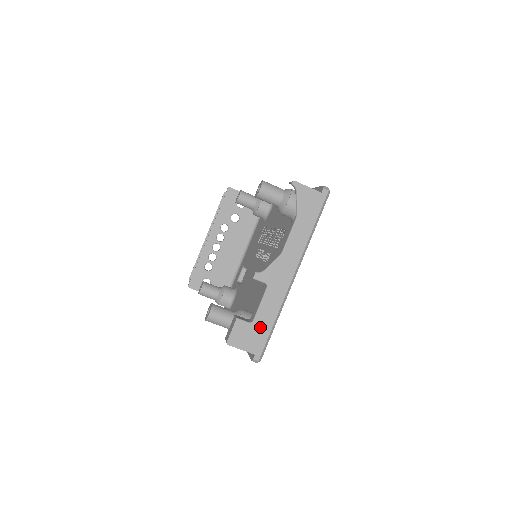
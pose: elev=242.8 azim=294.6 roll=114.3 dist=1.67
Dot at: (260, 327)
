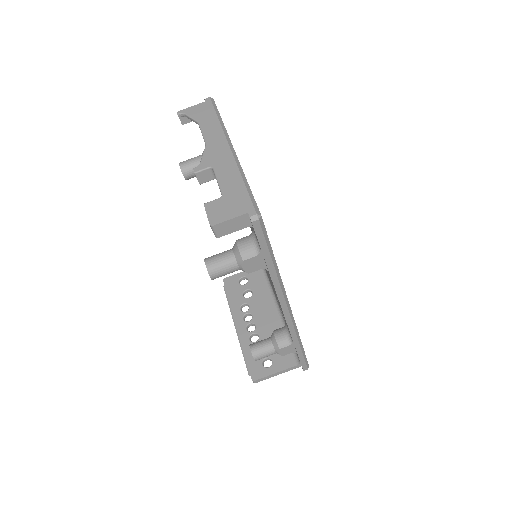
Dot at: (233, 193)
